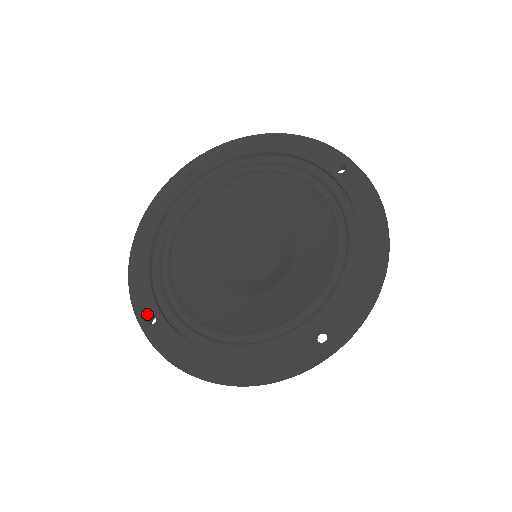
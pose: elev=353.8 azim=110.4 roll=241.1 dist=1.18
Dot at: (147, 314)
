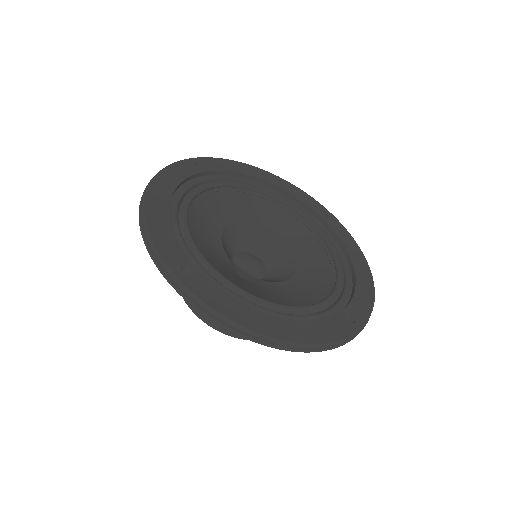
Dot at: (179, 263)
